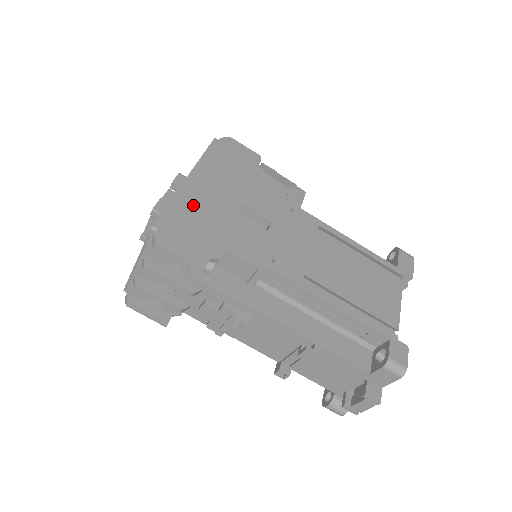
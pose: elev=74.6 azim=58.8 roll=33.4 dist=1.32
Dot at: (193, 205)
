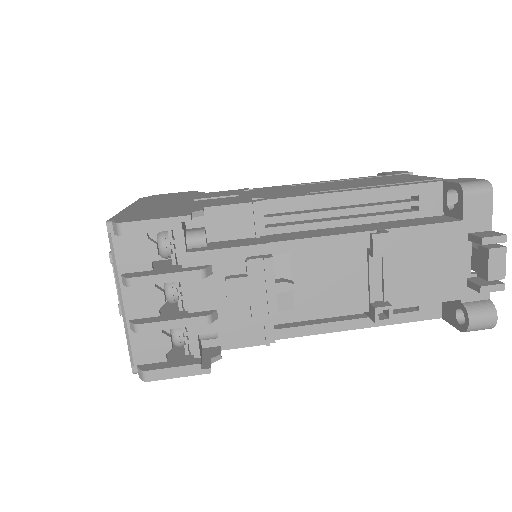
Dot at: (145, 209)
